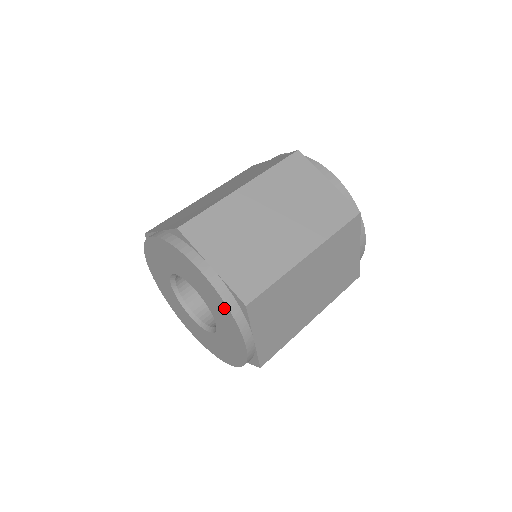
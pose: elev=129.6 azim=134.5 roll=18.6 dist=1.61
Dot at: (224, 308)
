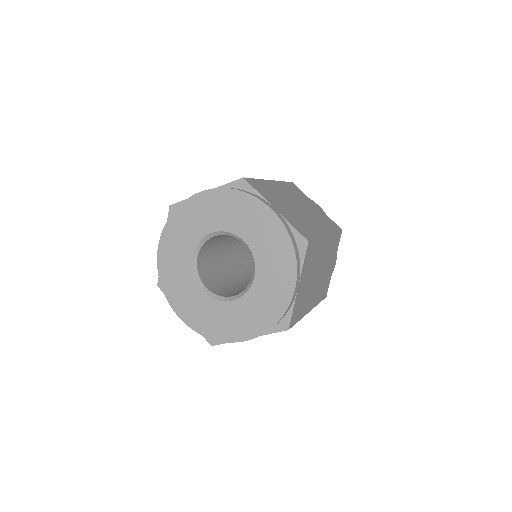
Dot at: (232, 197)
